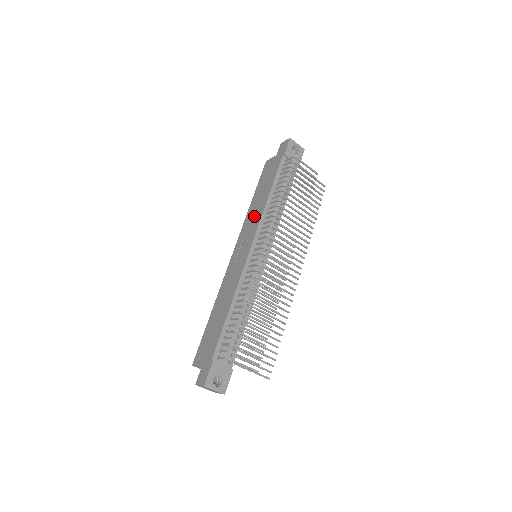
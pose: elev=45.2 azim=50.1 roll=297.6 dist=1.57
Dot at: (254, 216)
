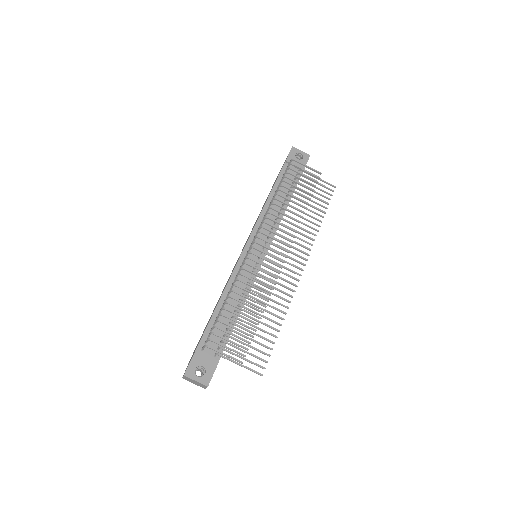
Dot at: occluded
